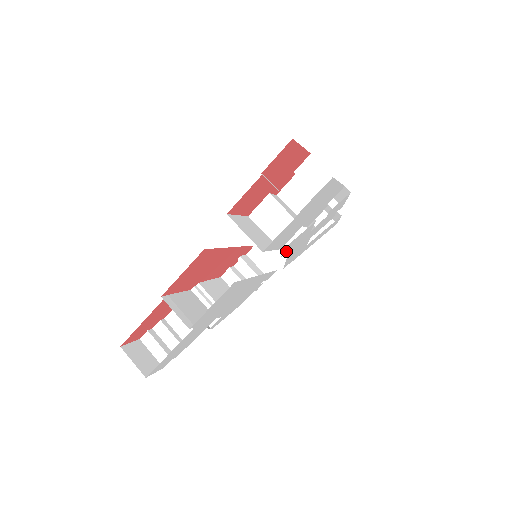
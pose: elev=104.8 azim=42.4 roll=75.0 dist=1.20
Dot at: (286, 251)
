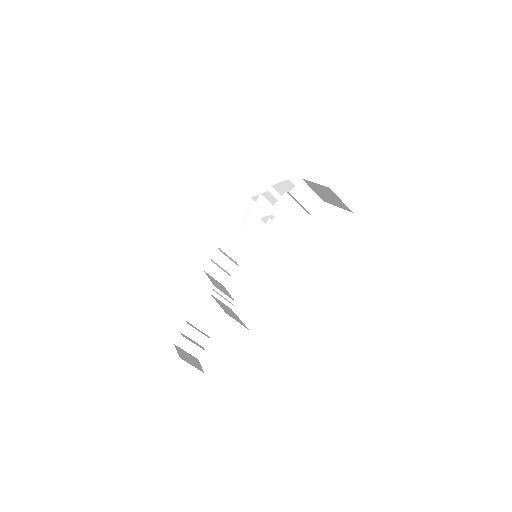
Dot at: occluded
